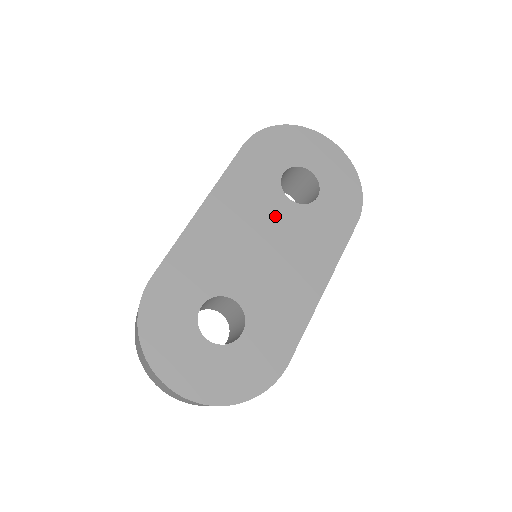
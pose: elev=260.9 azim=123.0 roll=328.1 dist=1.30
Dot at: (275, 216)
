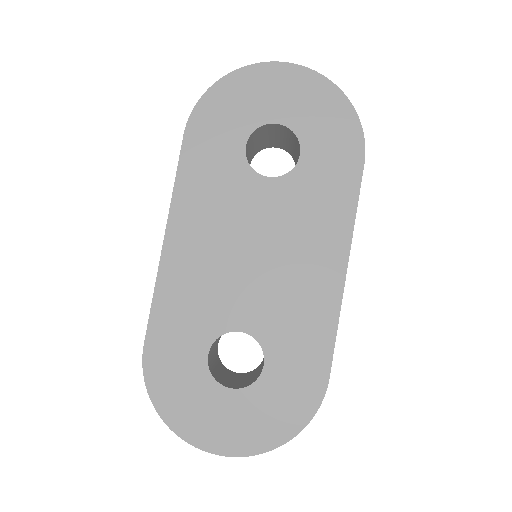
Dot at: (254, 208)
